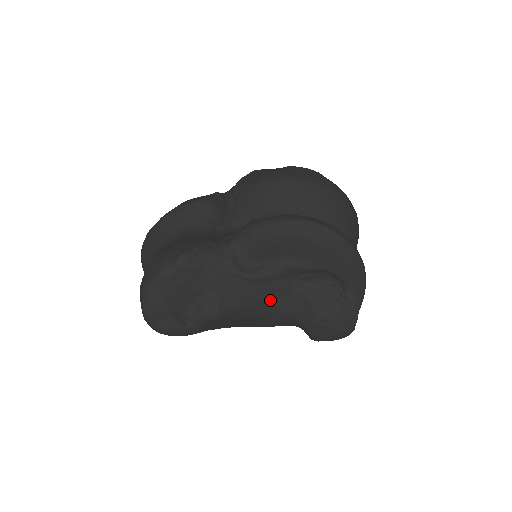
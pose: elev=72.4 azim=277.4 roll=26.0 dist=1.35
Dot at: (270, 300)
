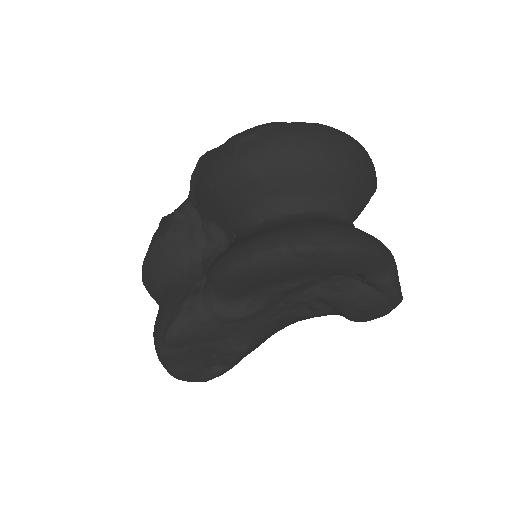
Dot at: (287, 317)
